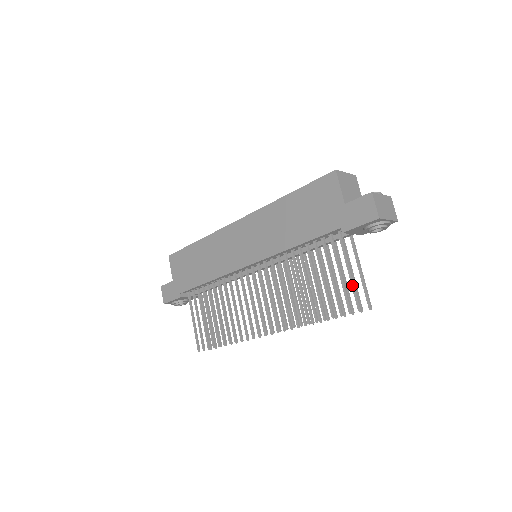
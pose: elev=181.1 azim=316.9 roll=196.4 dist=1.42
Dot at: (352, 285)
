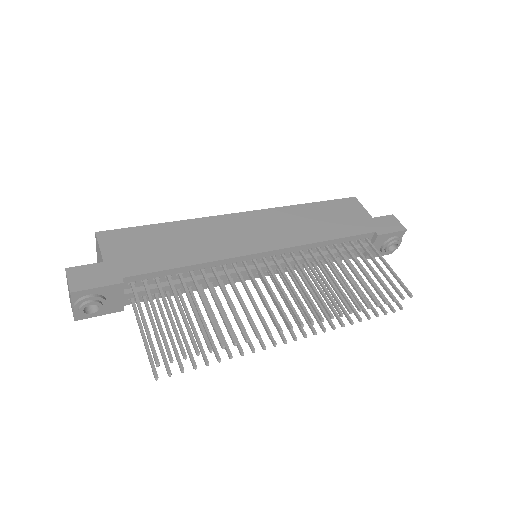
Dot at: (397, 276)
